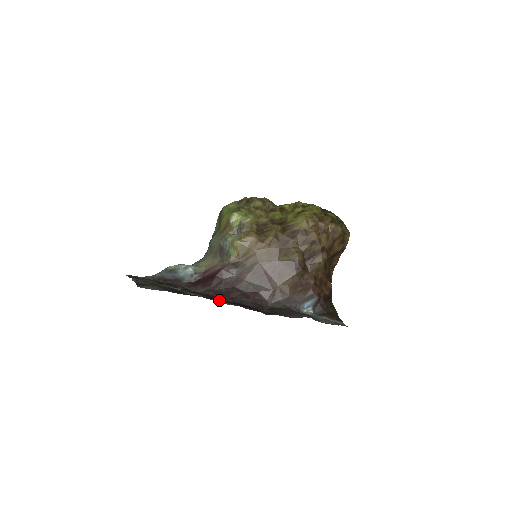
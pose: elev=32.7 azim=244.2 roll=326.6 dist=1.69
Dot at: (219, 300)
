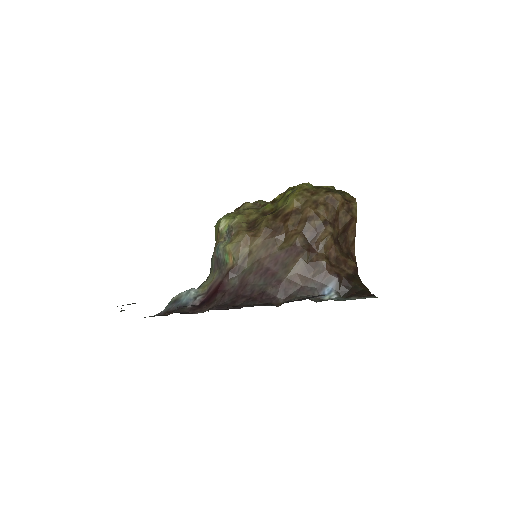
Dot at: occluded
